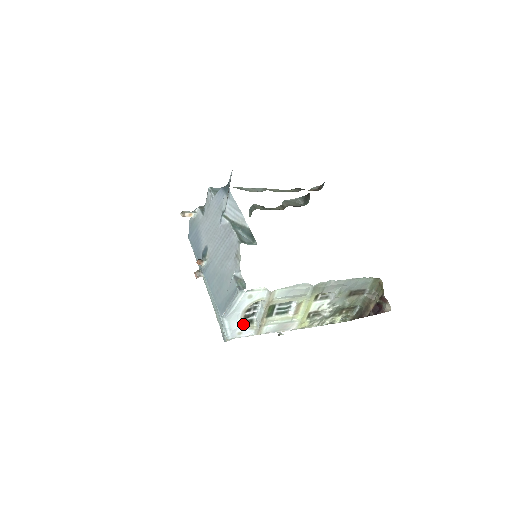
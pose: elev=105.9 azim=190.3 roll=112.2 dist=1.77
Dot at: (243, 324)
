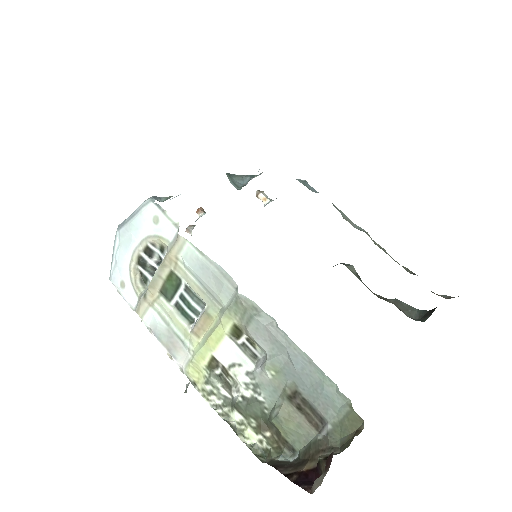
Dot at: (132, 269)
